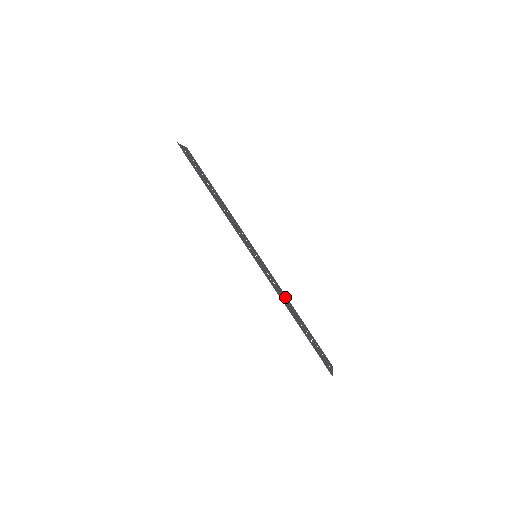
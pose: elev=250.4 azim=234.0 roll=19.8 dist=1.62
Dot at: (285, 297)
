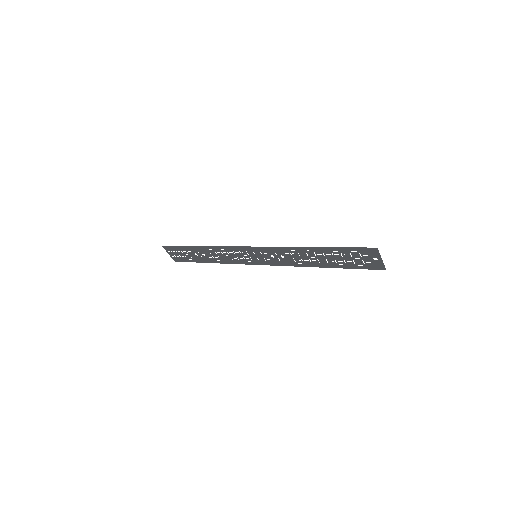
Dot at: (300, 262)
